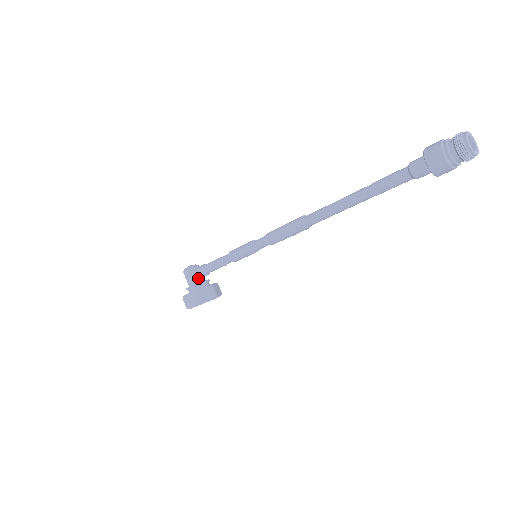
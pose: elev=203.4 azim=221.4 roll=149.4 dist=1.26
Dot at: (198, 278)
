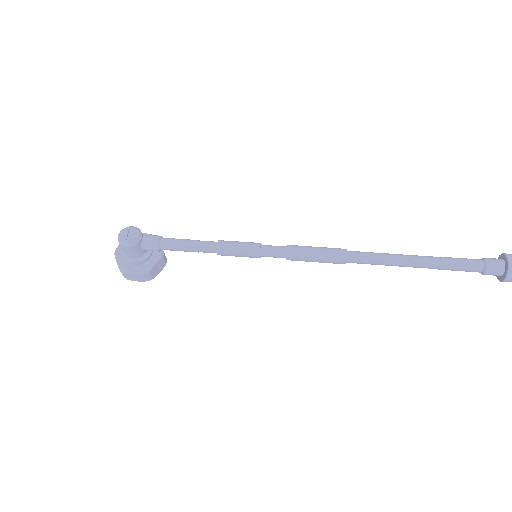
Dot at: (144, 249)
